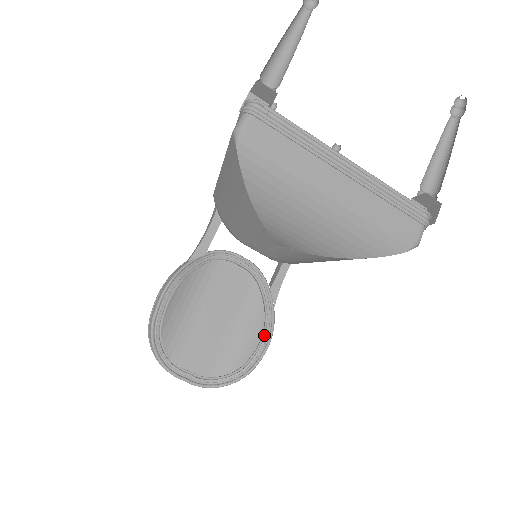
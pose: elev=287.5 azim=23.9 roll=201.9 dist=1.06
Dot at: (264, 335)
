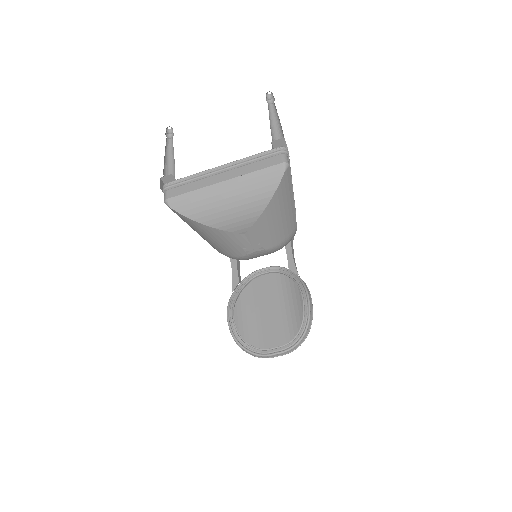
Dot at: (302, 294)
